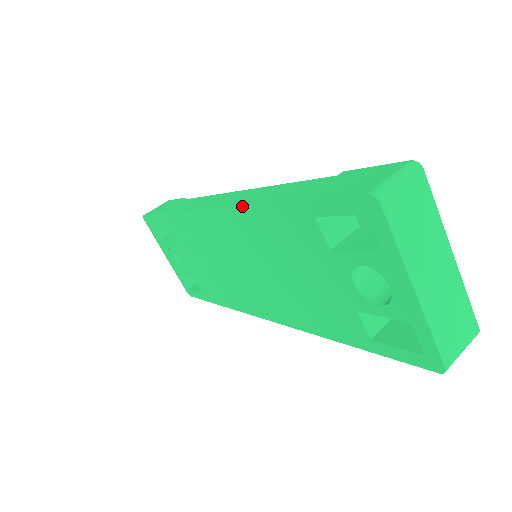
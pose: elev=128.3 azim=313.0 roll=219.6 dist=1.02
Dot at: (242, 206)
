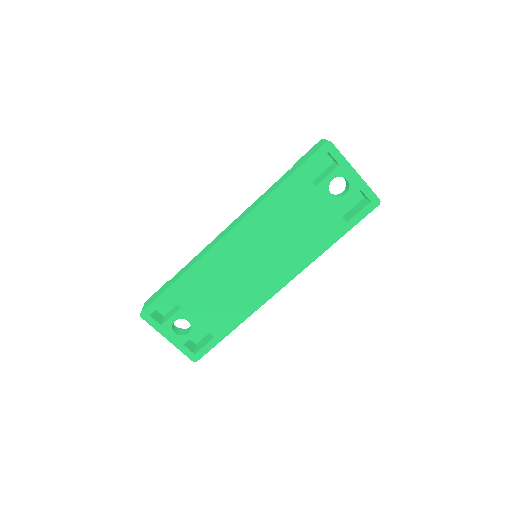
Dot at: (257, 206)
